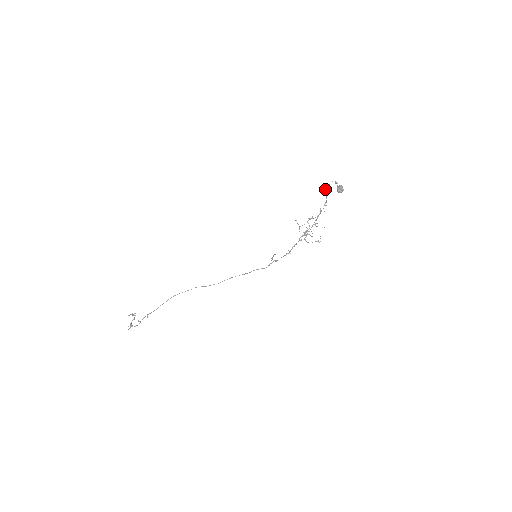
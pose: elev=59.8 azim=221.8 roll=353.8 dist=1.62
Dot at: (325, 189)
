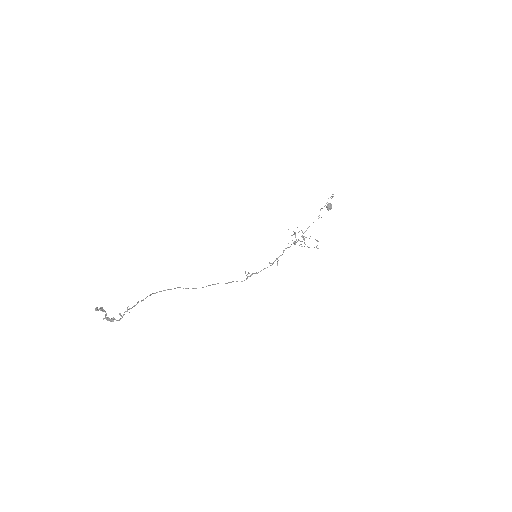
Dot at: occluded
